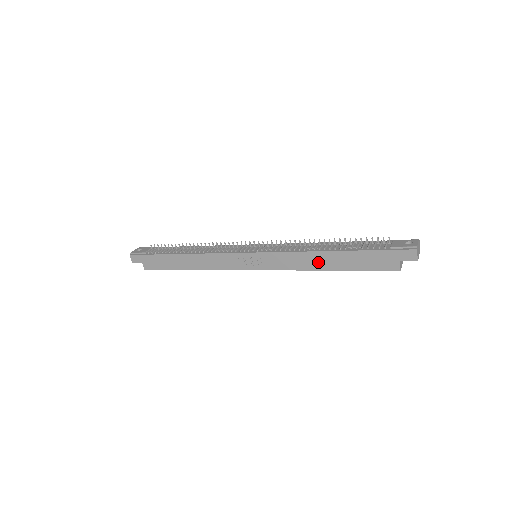
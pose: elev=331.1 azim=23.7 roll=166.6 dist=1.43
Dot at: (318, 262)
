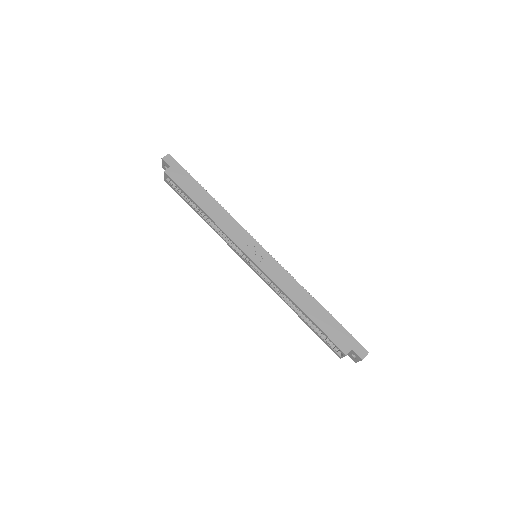
Dot at: (301, 299)
